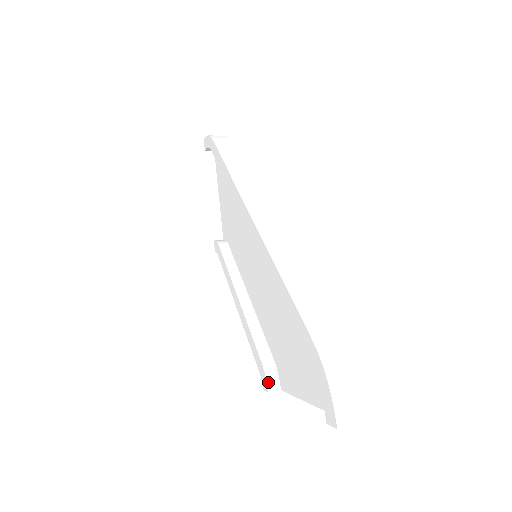
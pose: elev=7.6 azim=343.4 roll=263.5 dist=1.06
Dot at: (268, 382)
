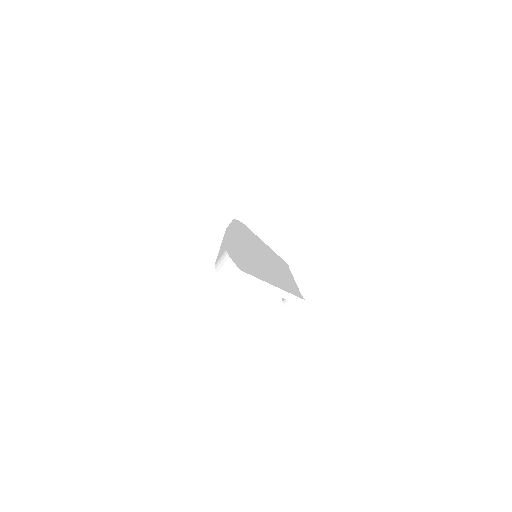
Dot at: (288, 307)
